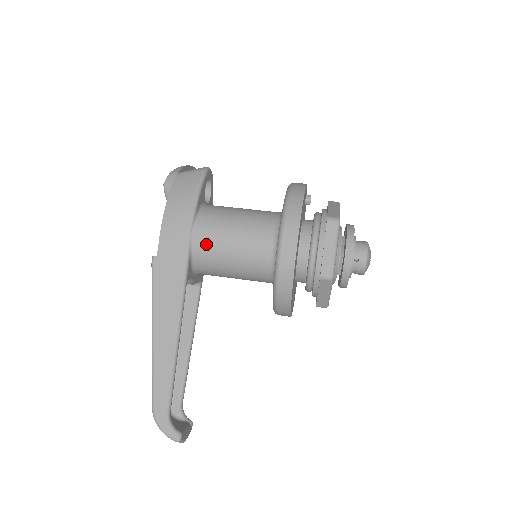
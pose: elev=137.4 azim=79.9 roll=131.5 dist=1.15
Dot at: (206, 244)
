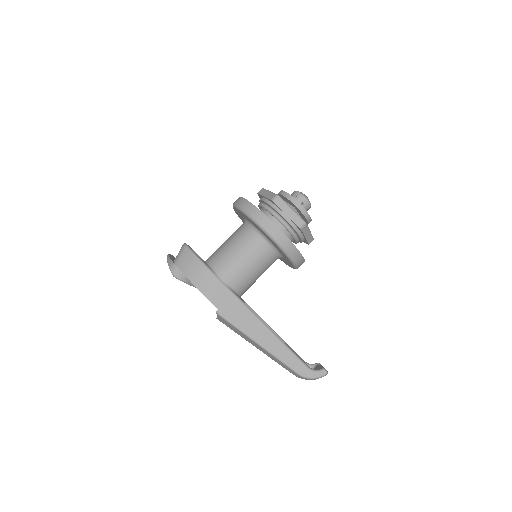
Dot at: (233, 276)
